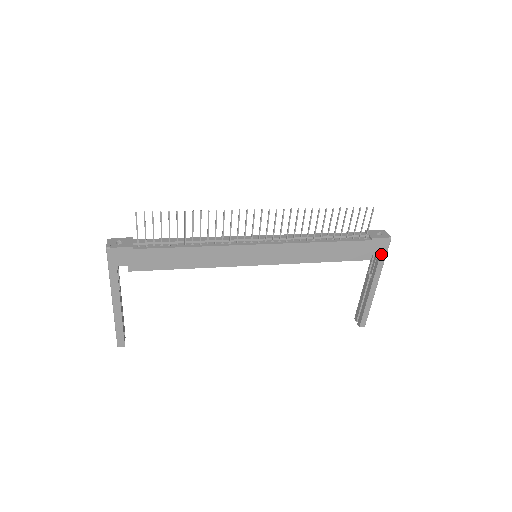
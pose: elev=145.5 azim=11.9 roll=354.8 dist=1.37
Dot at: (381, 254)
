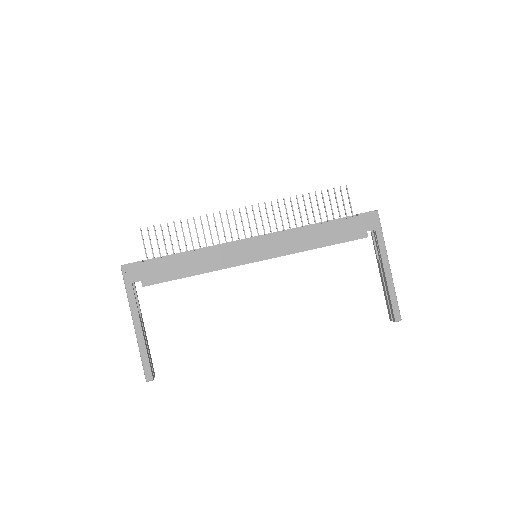
Dot at: (376, 229)
